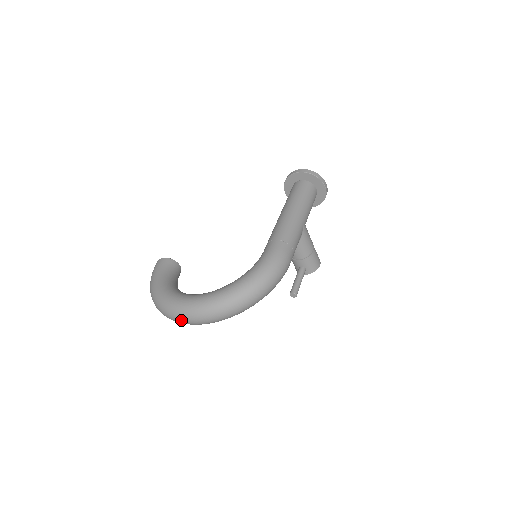
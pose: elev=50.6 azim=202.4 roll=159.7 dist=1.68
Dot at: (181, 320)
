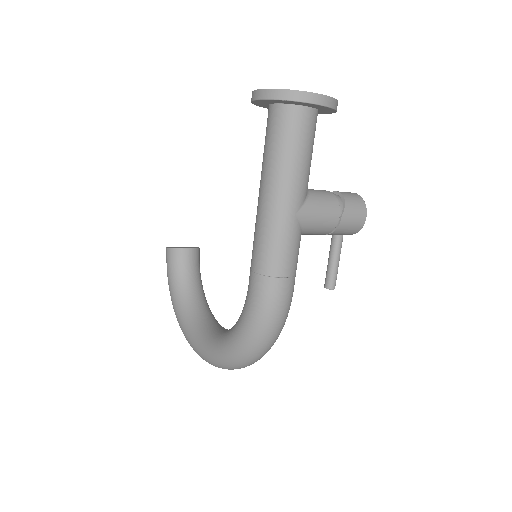
Dot at: occluded
